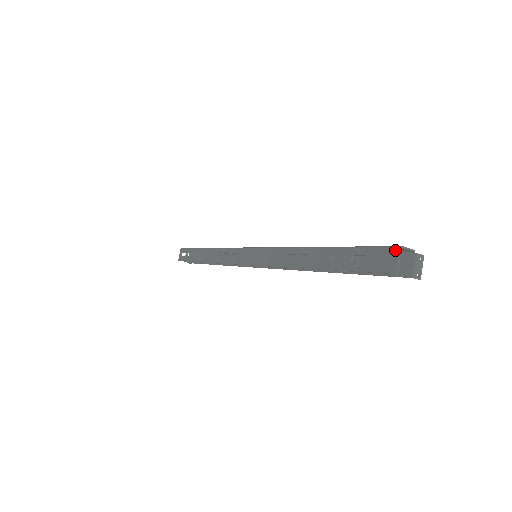
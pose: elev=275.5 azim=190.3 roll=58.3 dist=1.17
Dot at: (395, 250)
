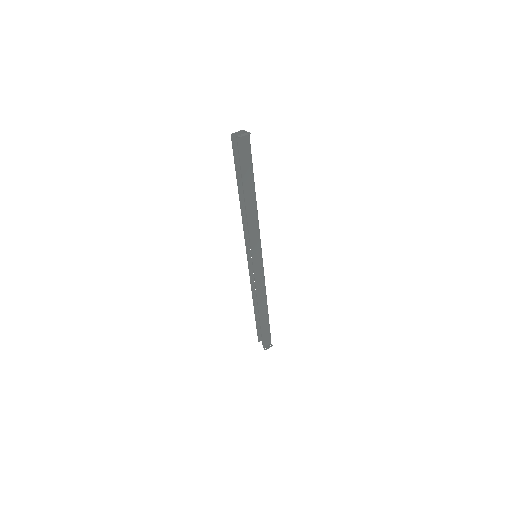
Dot at: (241, 133)
